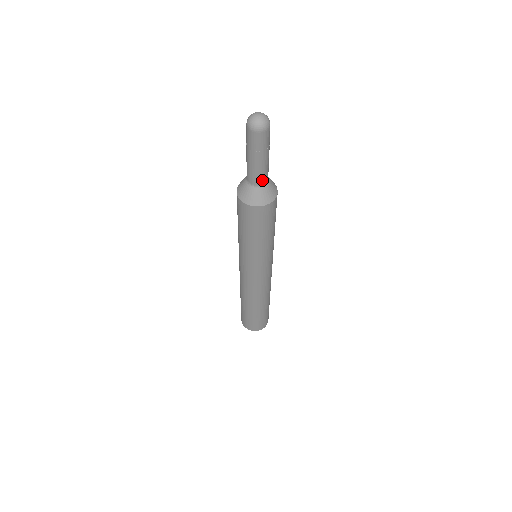
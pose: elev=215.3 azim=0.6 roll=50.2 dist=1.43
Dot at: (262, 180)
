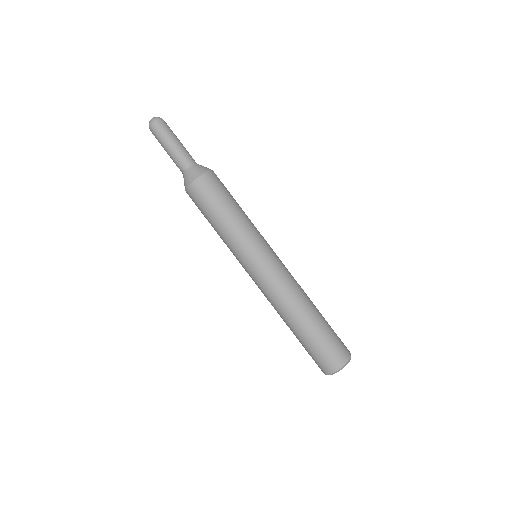
Dot at: (190, 160)
